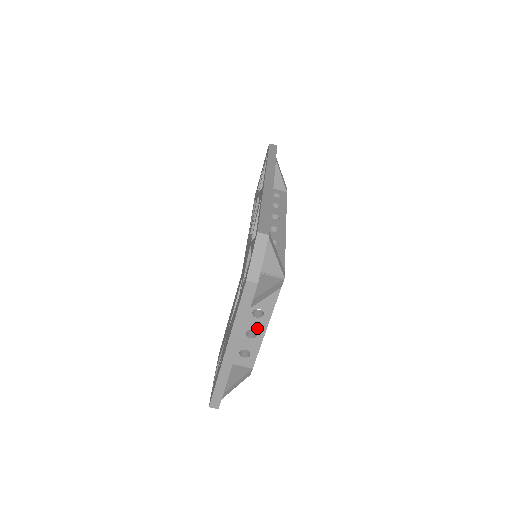
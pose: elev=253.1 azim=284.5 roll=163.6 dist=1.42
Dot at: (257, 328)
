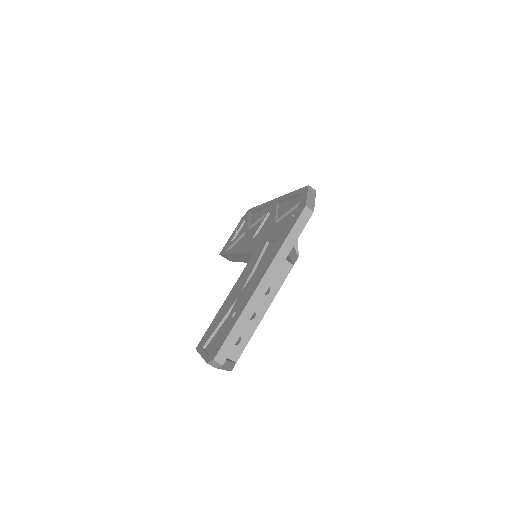
Dot at: (258, 308)
